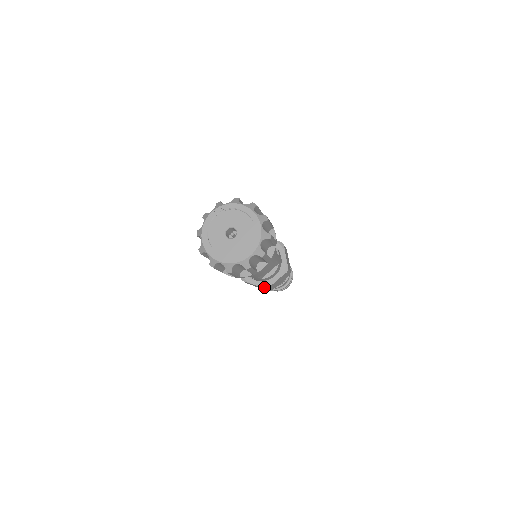
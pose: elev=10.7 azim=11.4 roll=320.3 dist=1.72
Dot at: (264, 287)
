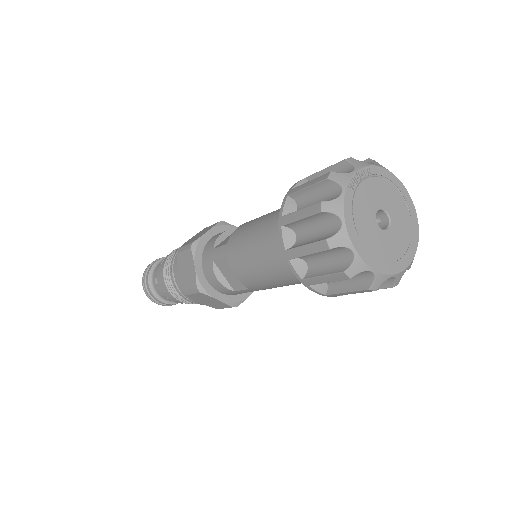
Dot at: (232, 305)
